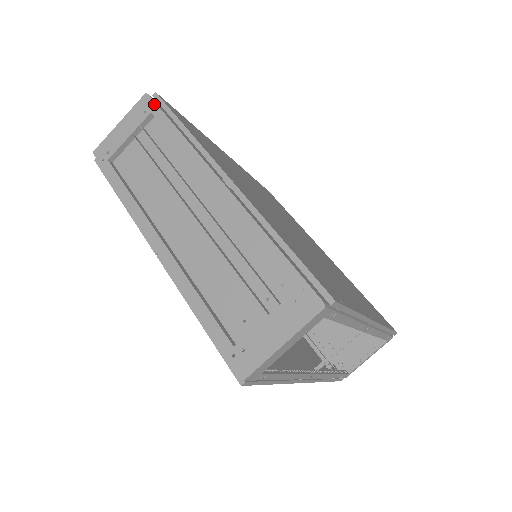
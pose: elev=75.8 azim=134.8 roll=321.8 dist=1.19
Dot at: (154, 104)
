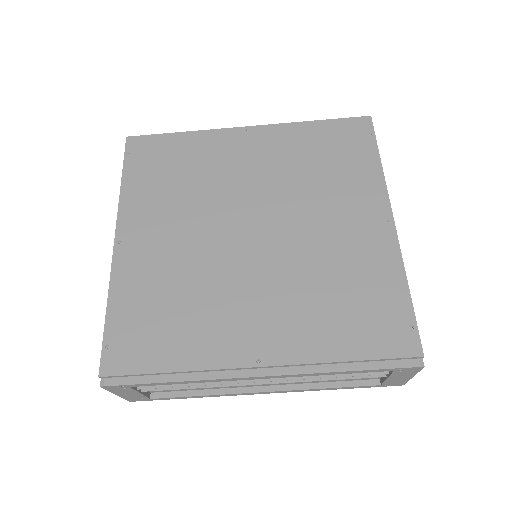
Dot at: (122, 386)
